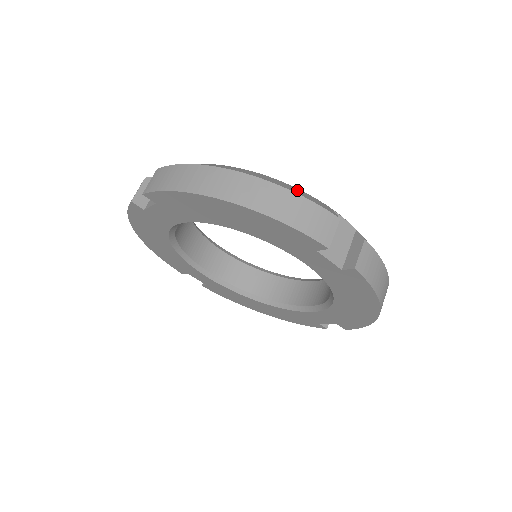
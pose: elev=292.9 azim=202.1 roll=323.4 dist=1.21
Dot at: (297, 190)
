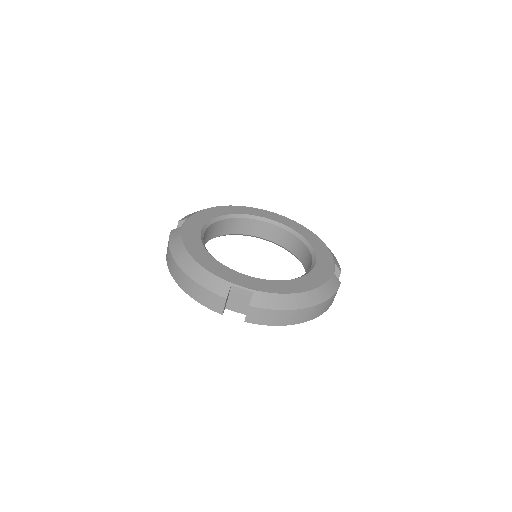
Dot at: (329, 287)
